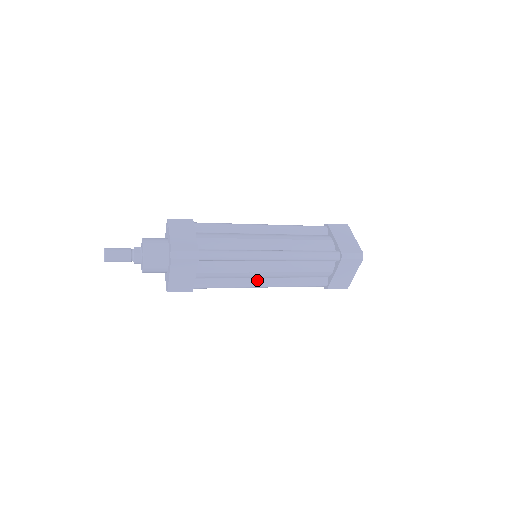
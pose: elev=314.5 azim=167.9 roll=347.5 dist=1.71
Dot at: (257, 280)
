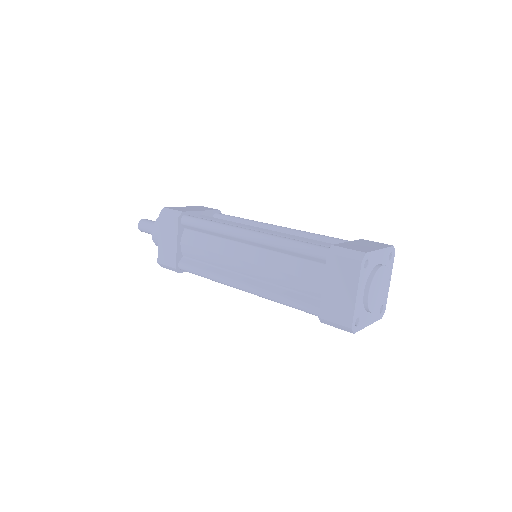
Dot at: (237, 276)
